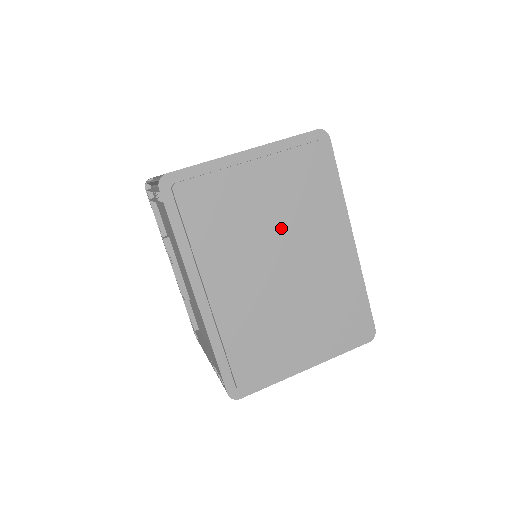
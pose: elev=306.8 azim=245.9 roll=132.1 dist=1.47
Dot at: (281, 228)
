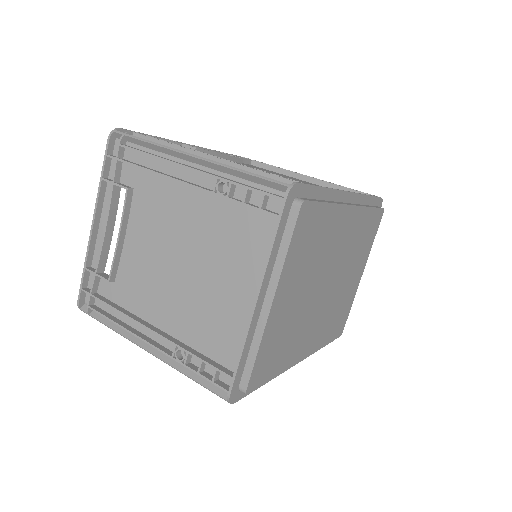
Dot at: (315, 279)
